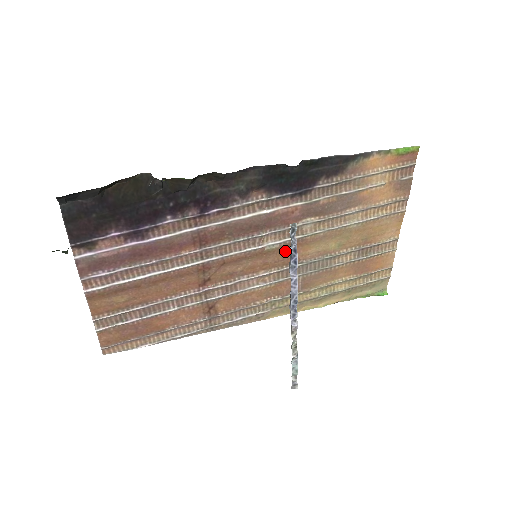
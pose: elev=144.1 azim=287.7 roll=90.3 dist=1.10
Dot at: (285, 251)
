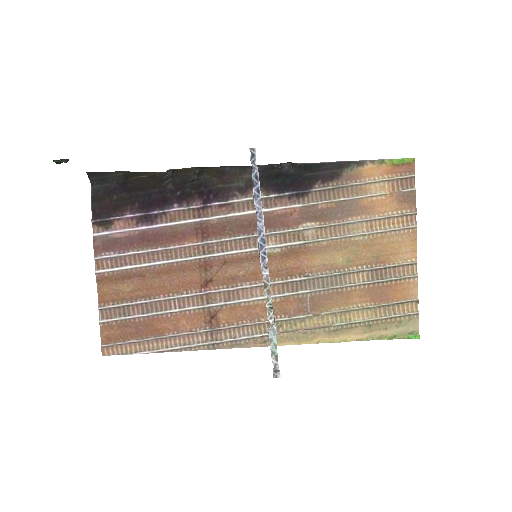
Dot at: (288, 258)
